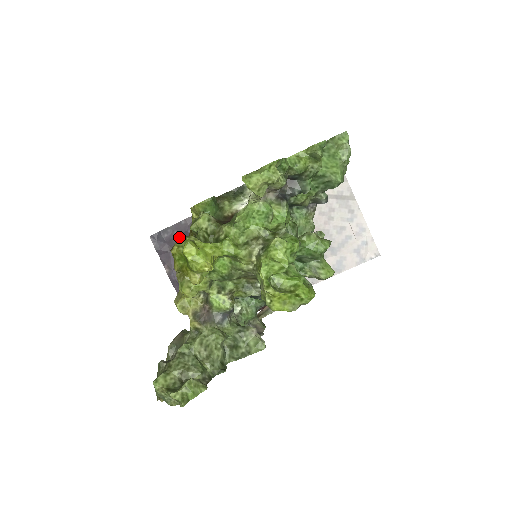
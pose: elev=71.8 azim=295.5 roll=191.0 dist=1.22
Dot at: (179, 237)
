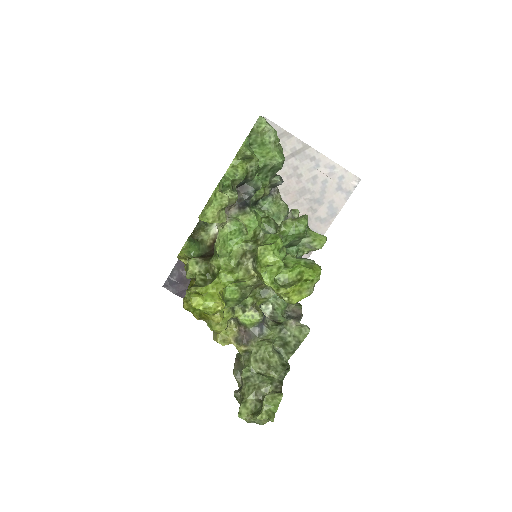
Dot at: occluded
